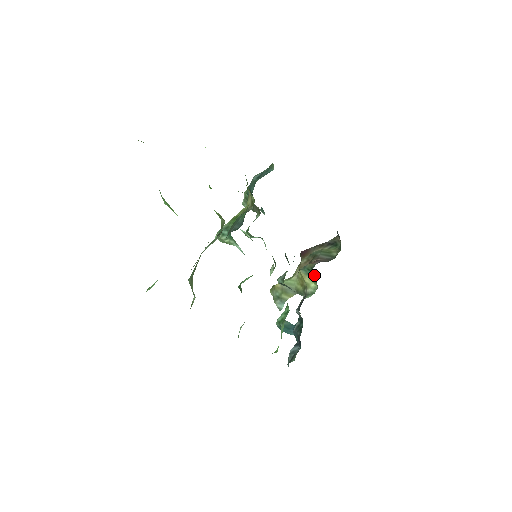
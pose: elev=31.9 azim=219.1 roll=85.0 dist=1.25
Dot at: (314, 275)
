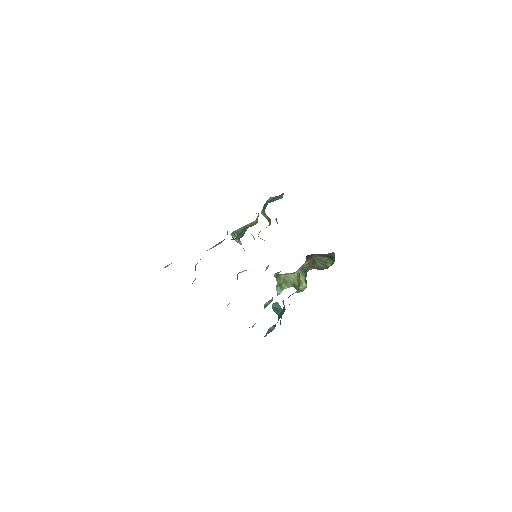
Dot at: occluded
